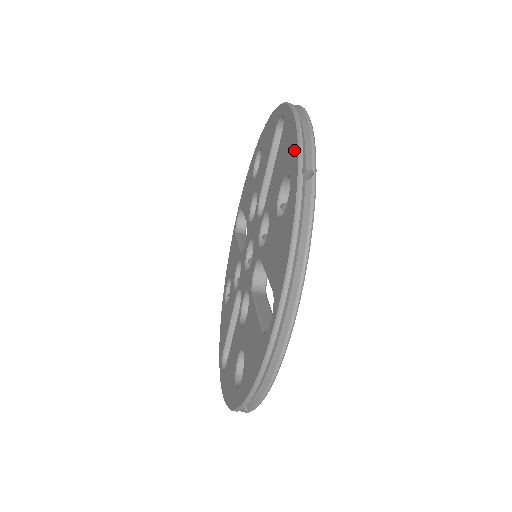
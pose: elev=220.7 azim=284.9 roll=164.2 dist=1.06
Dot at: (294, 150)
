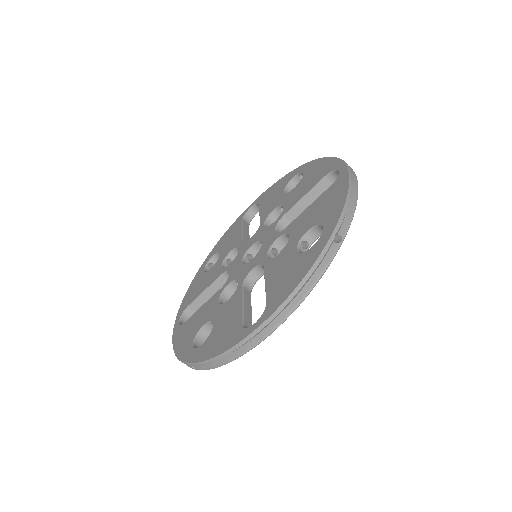
Dot at: (337, 213)
